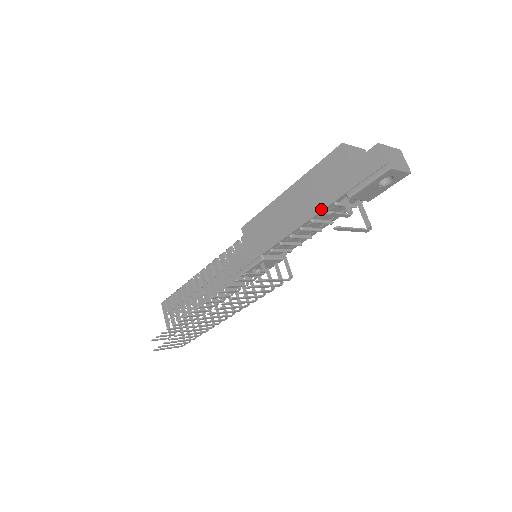
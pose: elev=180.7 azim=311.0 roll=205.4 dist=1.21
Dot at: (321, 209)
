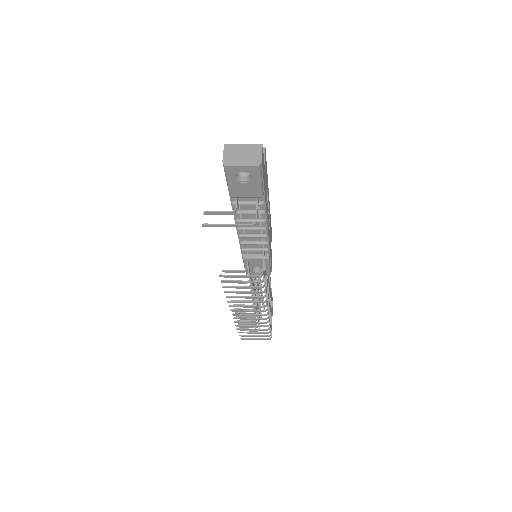
Dot at: (232, 209)
